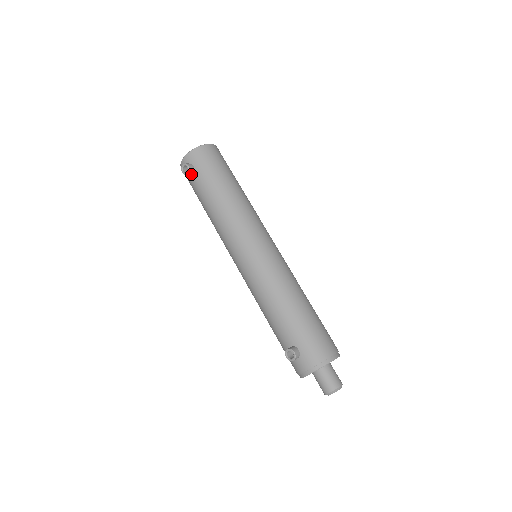
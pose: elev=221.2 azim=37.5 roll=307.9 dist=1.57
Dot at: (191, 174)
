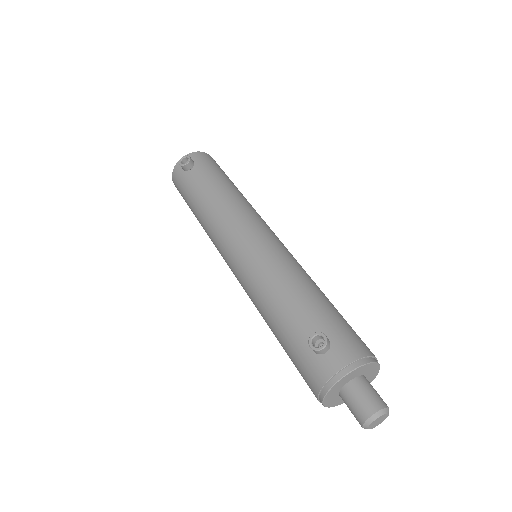
Dot at: (189, 169)
